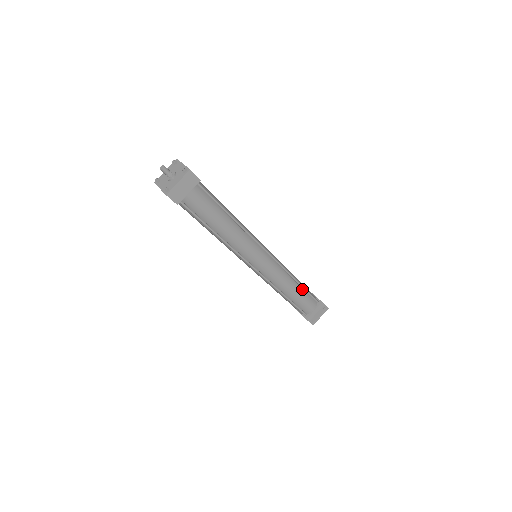
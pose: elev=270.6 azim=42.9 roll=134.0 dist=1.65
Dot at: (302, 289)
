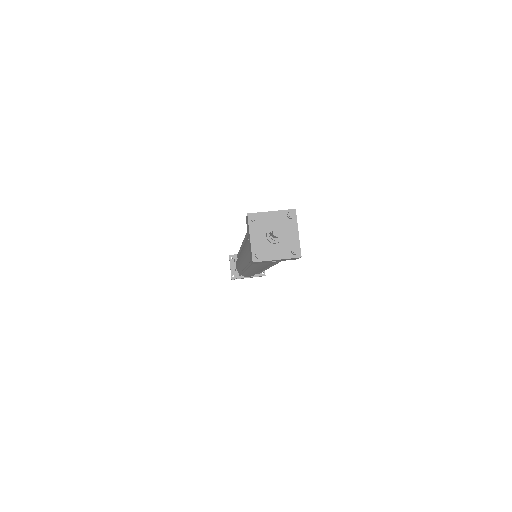
Dot at: occluded
